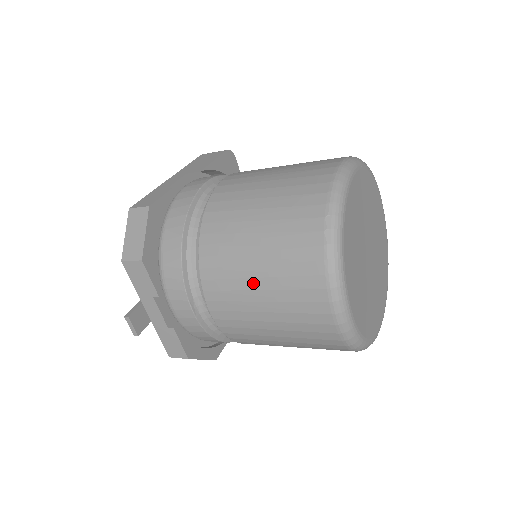
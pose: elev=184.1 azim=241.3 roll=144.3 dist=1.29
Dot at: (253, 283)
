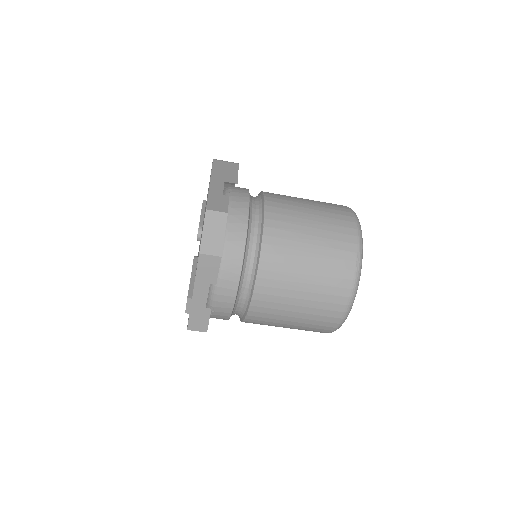
Dot at: (299, 286)
